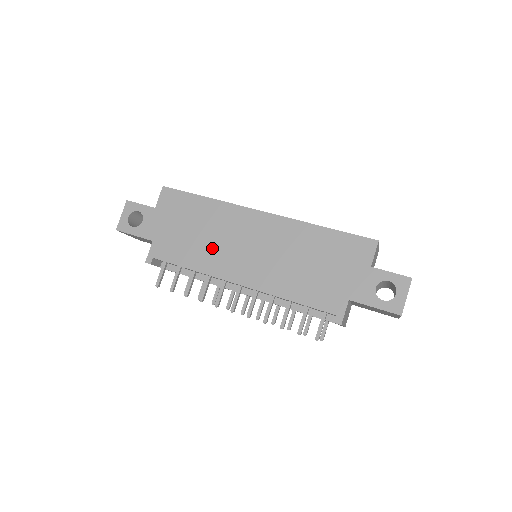
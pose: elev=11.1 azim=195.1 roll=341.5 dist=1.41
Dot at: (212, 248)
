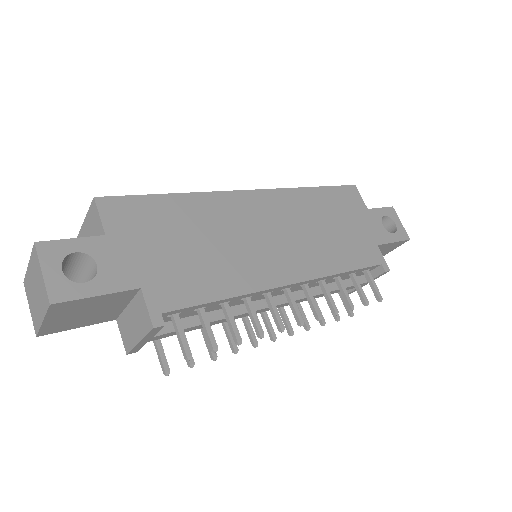
Dot at: (233, 256)
